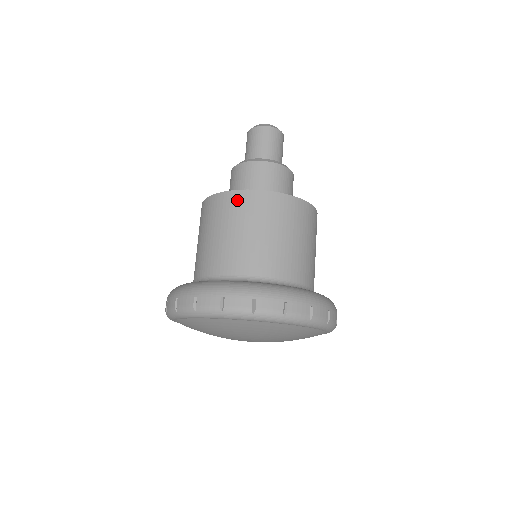
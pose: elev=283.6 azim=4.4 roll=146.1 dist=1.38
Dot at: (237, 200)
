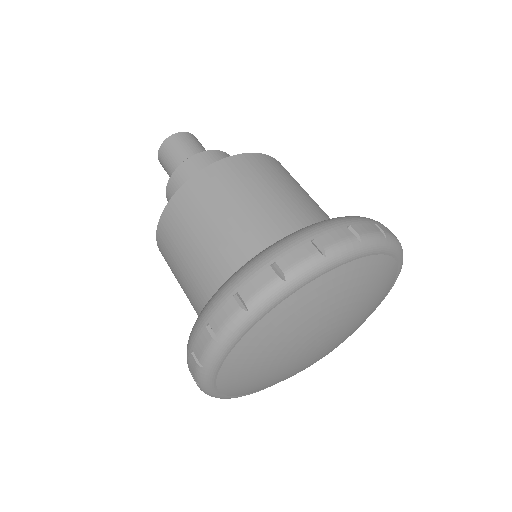
Dot at: (248, 162)
